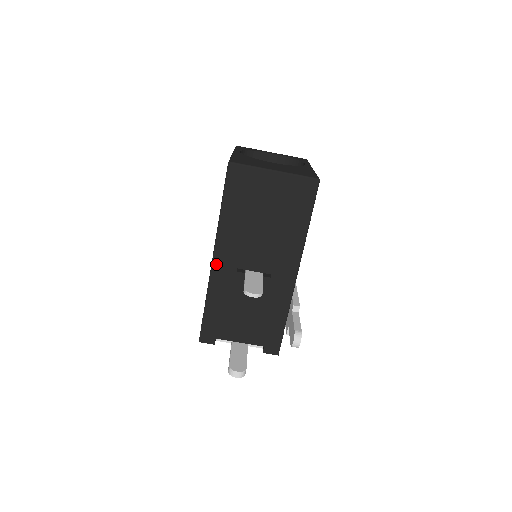
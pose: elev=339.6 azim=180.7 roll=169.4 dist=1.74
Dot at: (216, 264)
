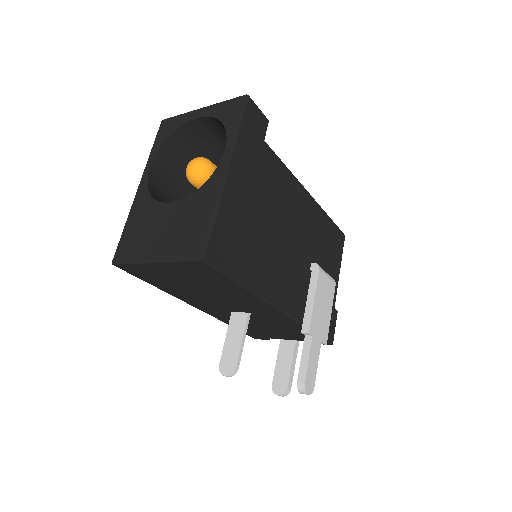
Dot at: (204, 310)
